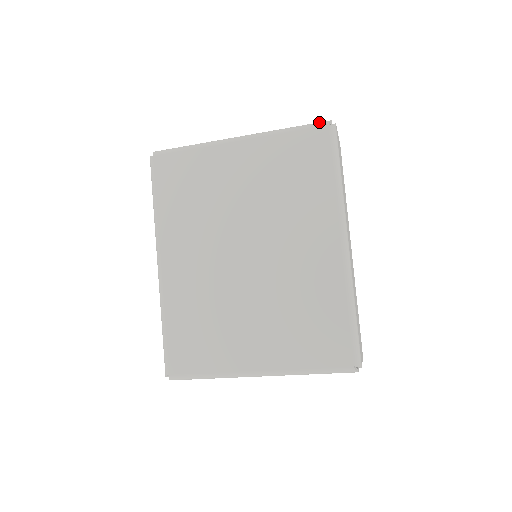
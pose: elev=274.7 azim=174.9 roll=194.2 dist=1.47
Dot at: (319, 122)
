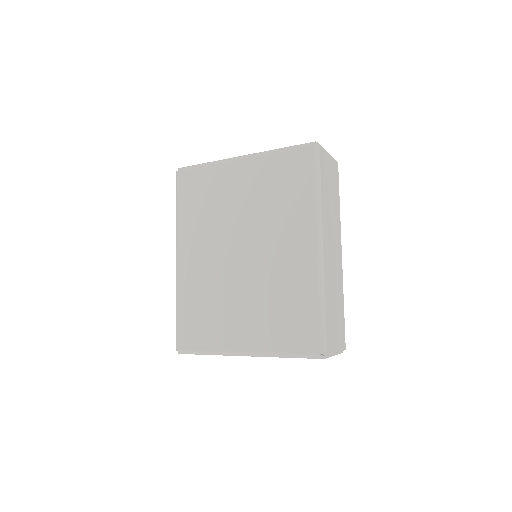
Dot at: (305, 143)
